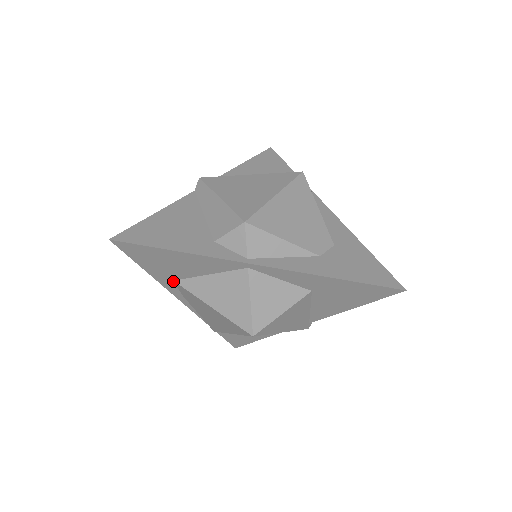
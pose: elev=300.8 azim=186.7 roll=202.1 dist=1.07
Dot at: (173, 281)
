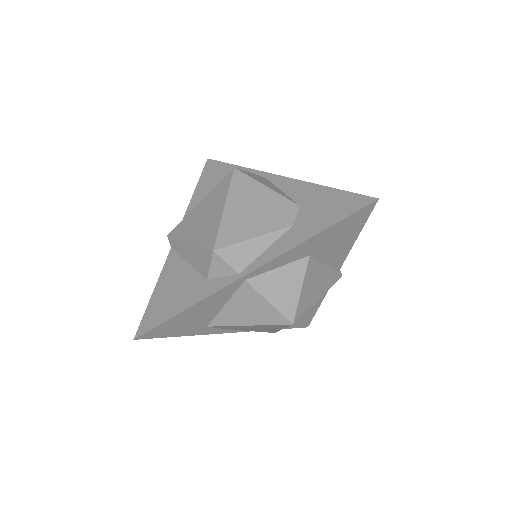
Dot at: (207, 327)
